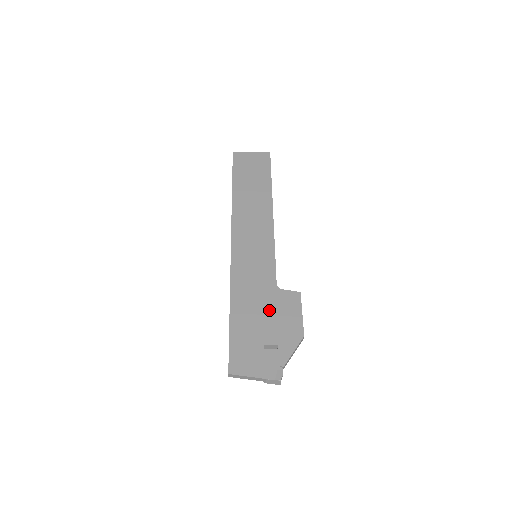
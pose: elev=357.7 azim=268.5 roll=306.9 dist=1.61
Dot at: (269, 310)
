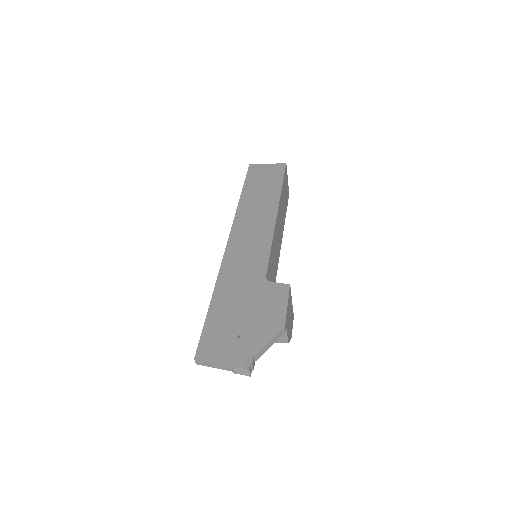
Dot at: (252, 300)
